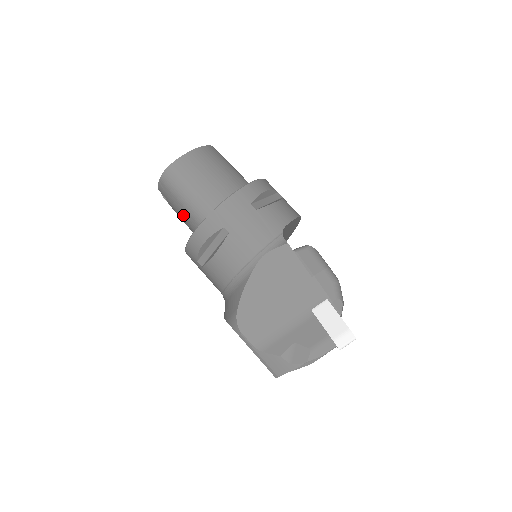
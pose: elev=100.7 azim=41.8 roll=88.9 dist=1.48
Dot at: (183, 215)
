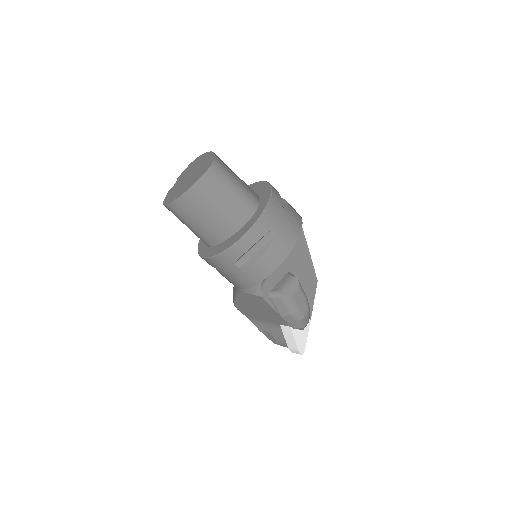
Dot at: occluded
